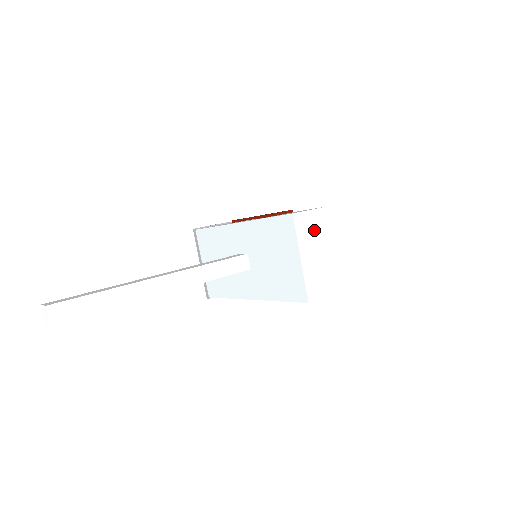
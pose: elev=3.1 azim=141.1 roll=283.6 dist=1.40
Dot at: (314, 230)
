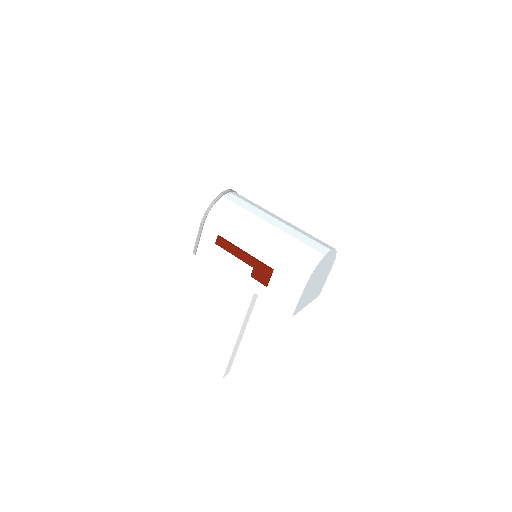
Dot at: (305, 298)
